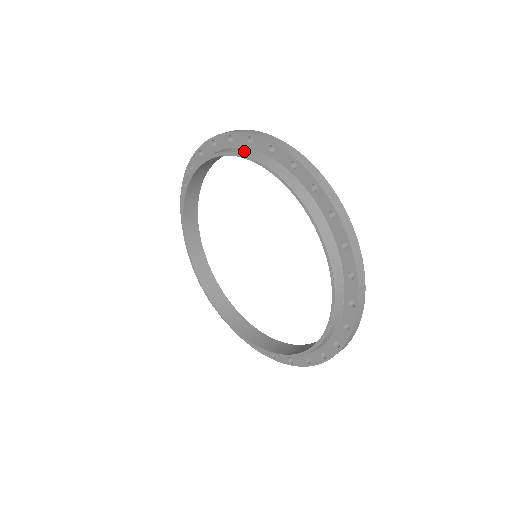
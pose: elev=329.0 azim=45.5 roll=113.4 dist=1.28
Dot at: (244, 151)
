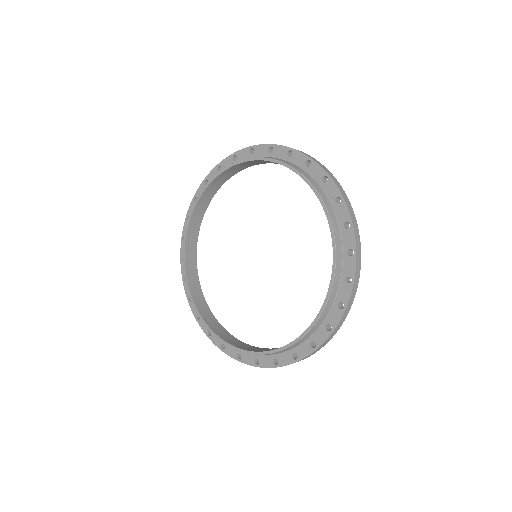
Dot at: (247, 159)
